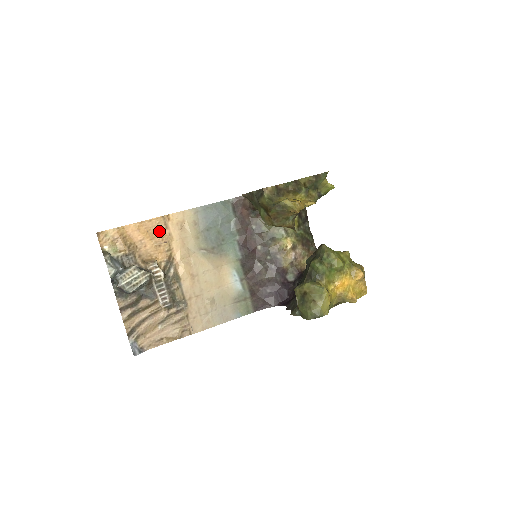
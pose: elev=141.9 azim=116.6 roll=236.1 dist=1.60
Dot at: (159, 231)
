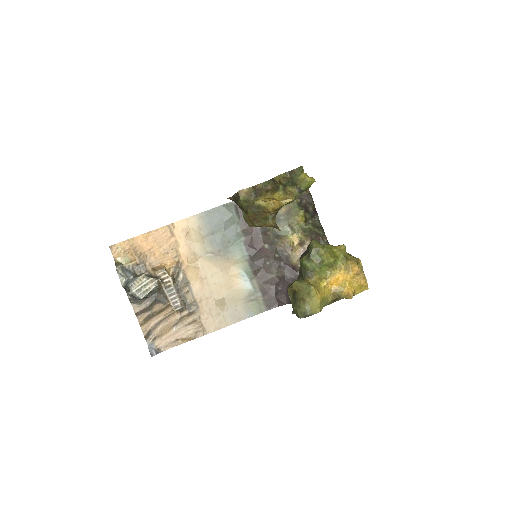
Dot at: (166, 239)
